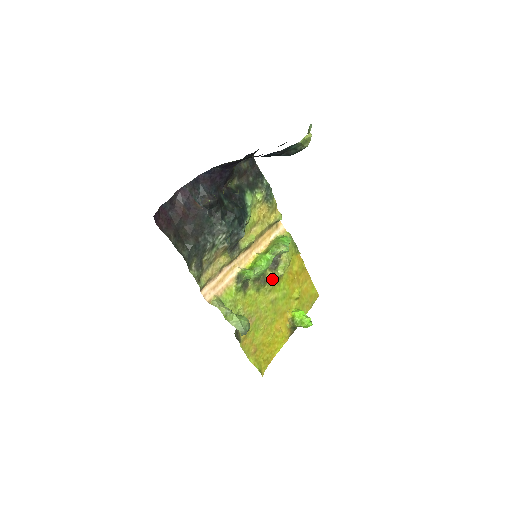
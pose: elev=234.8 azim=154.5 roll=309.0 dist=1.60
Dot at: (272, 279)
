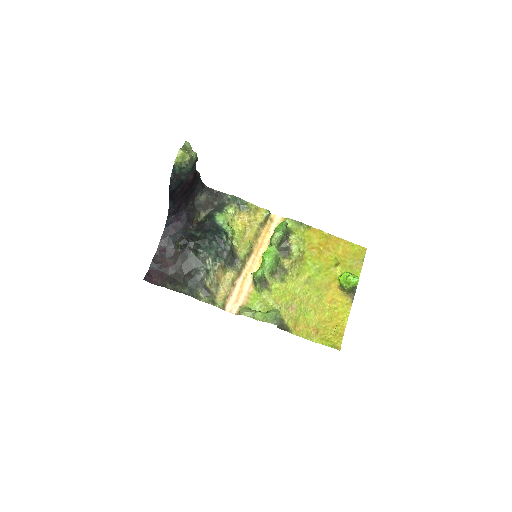
Dot at: (291, 264)
